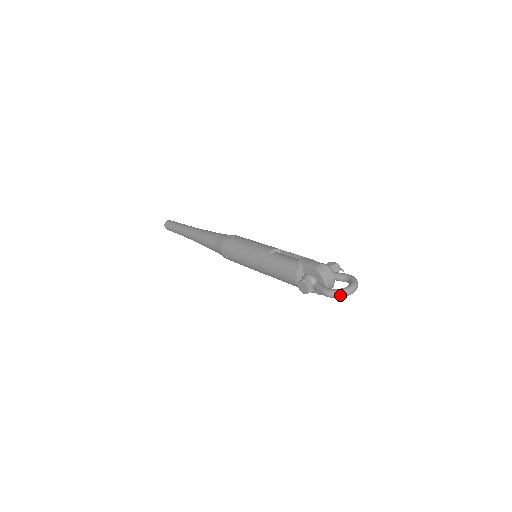
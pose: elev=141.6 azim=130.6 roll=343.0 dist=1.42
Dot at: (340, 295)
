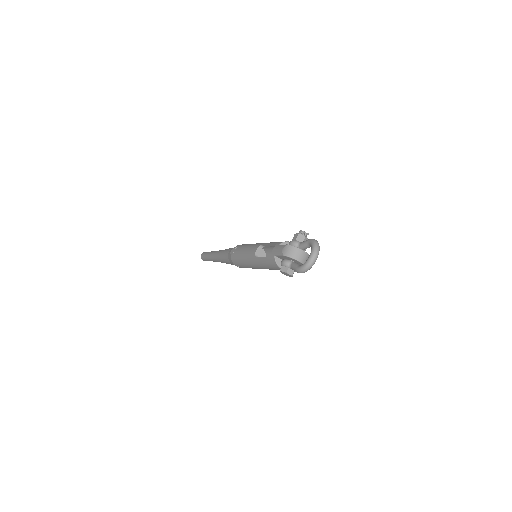
Dot at: (308, 268)
